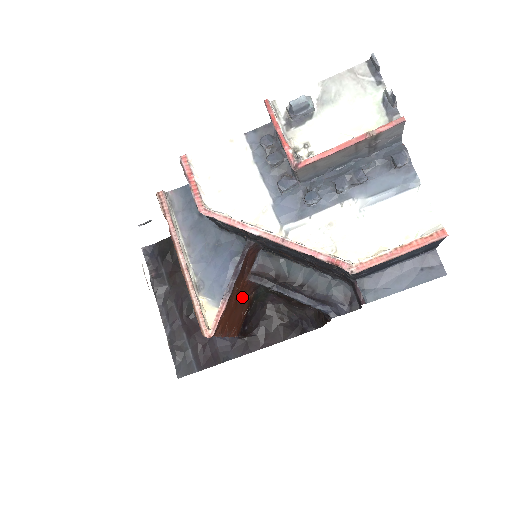
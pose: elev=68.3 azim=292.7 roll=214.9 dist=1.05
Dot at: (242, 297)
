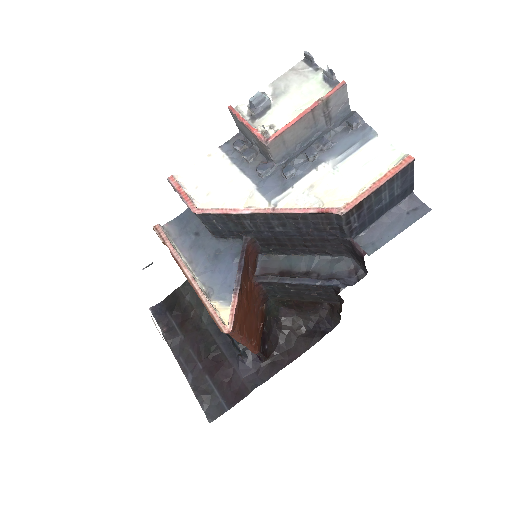
Dot at: (253, 303)
